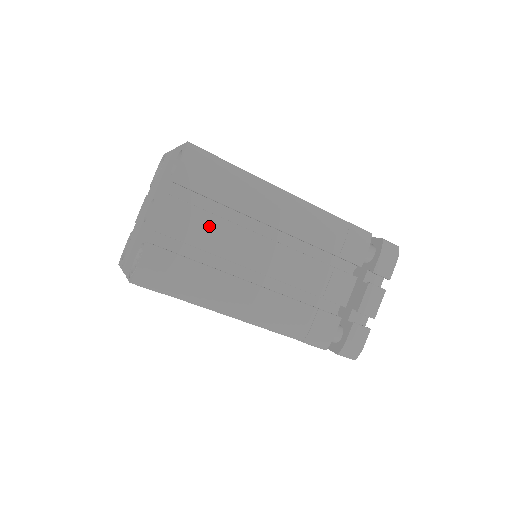
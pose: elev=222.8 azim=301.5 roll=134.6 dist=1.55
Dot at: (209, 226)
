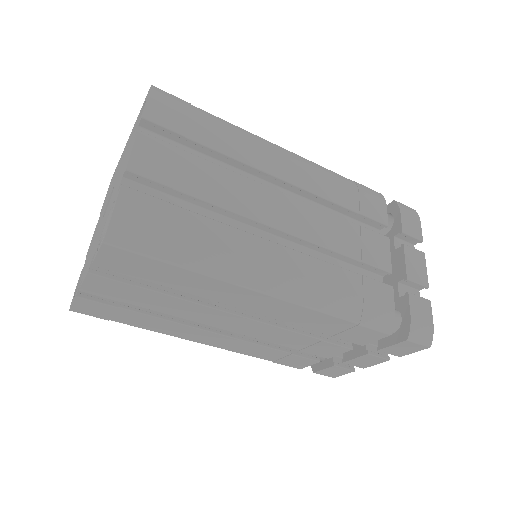
Dot at: (199, 171)
